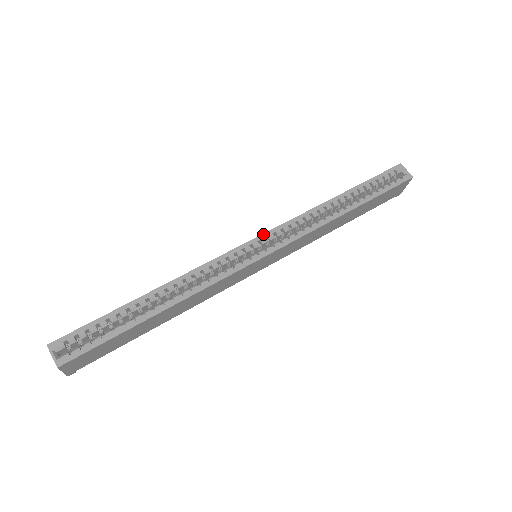
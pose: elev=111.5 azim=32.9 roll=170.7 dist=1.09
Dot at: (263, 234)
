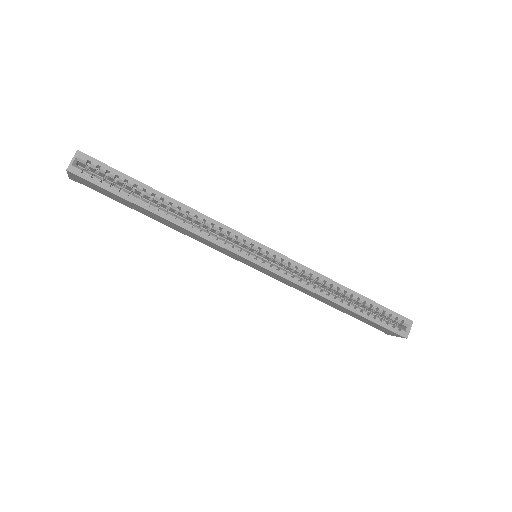
Dot at: (276, 251)
